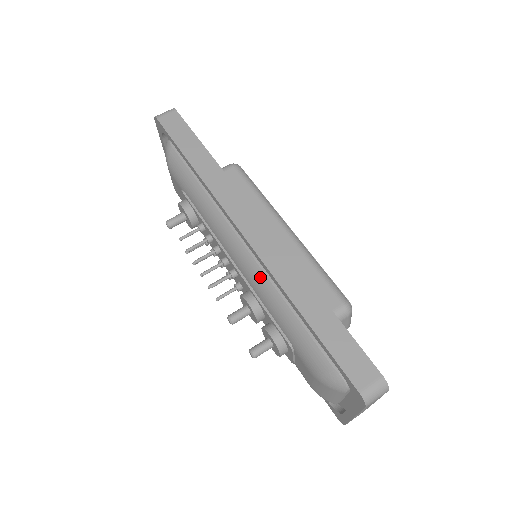
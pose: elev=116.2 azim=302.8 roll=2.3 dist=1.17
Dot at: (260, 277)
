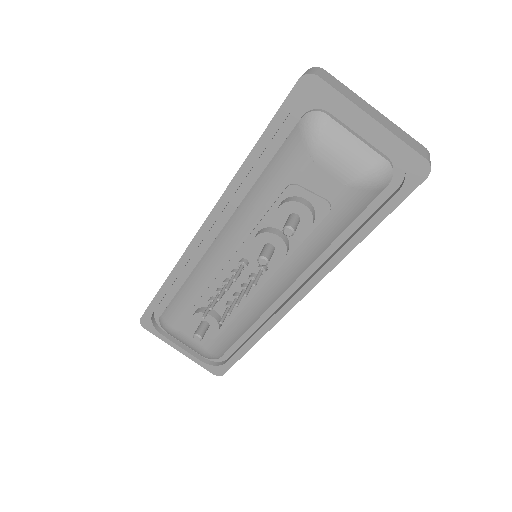
Dot at: (236, 217)
